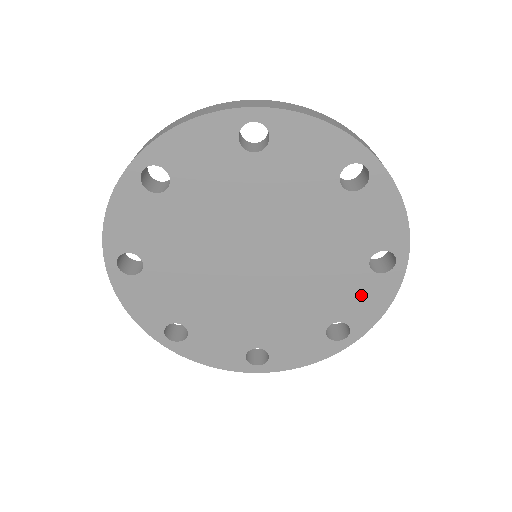
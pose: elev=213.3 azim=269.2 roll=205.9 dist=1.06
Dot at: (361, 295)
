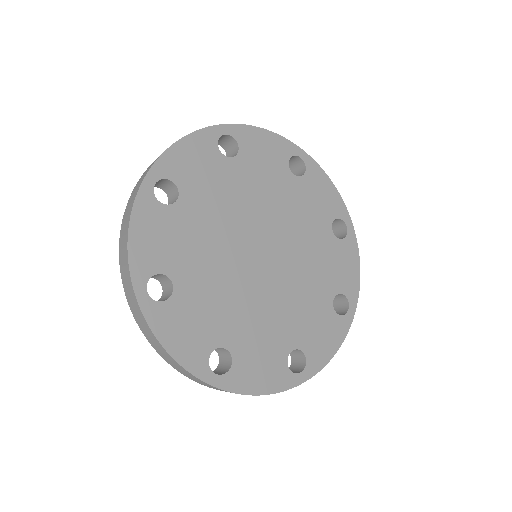
Dot at: (322, 328)
